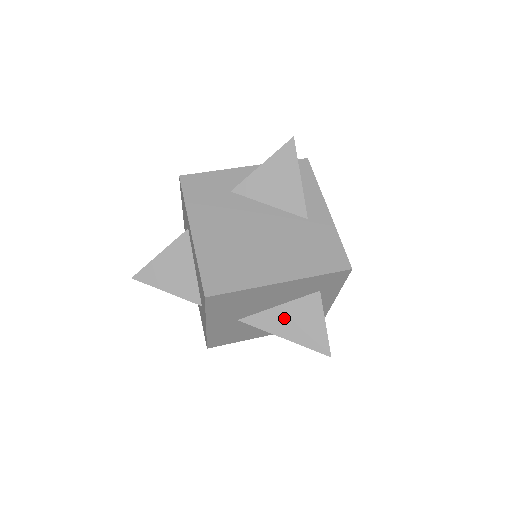
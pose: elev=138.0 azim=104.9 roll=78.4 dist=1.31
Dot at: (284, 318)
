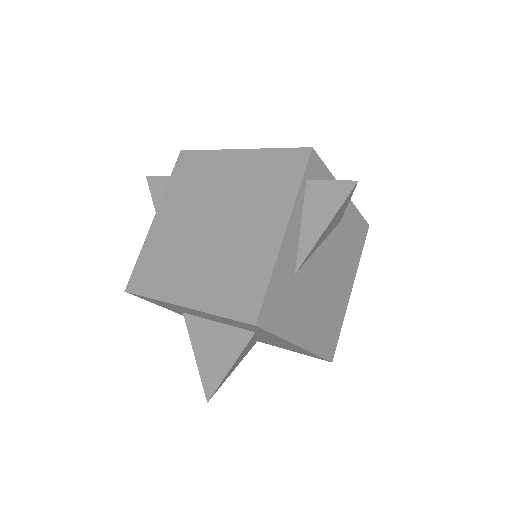
Dot at: occluded
